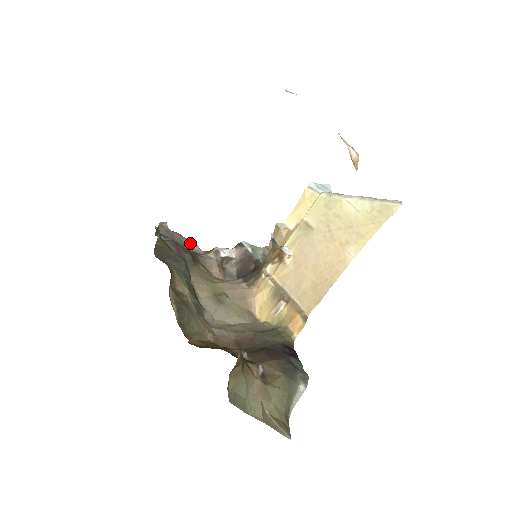
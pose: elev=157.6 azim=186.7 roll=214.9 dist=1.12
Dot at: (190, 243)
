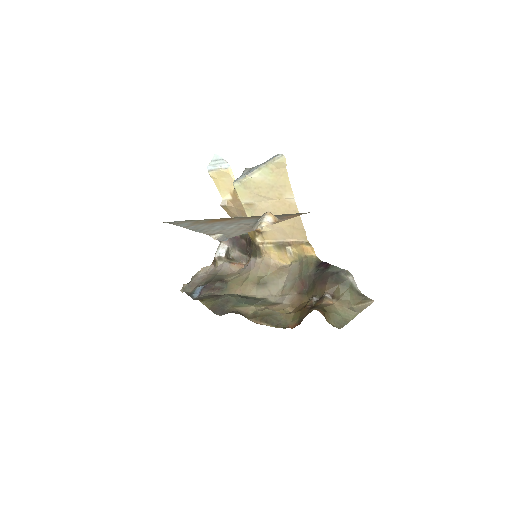
Dot at: (202, 272)
